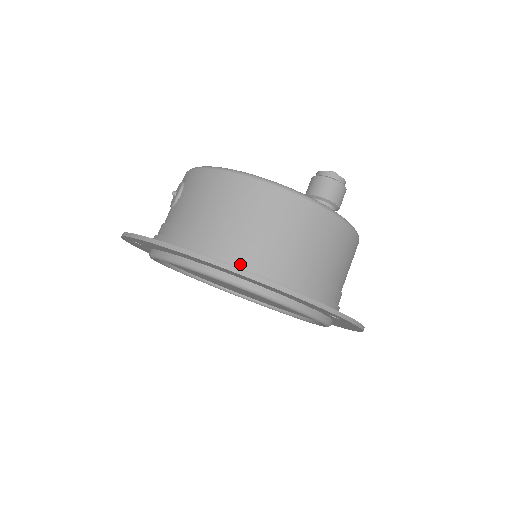
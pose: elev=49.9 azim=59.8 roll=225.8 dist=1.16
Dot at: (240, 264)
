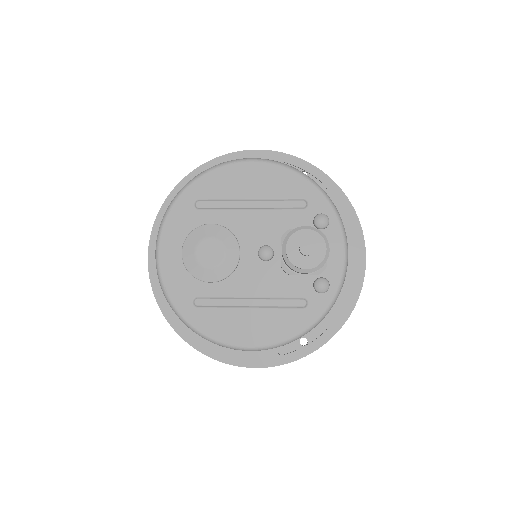
Dot at: occluded
